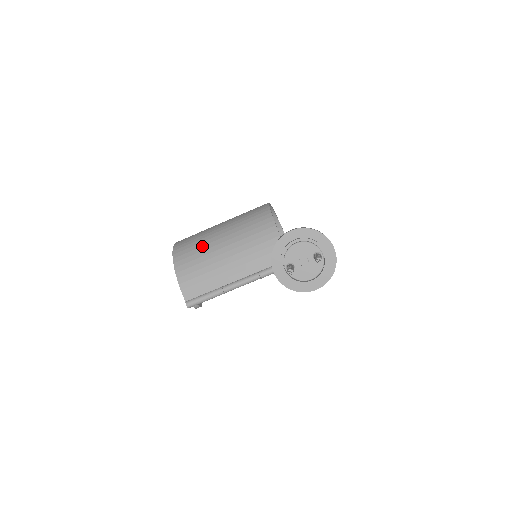
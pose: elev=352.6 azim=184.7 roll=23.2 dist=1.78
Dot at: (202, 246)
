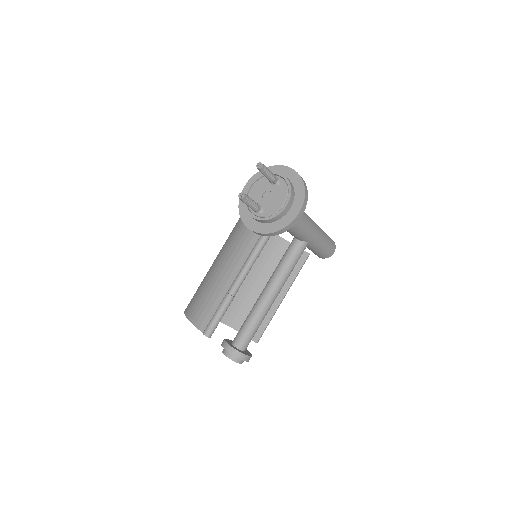
Dot at: (202, 281)
